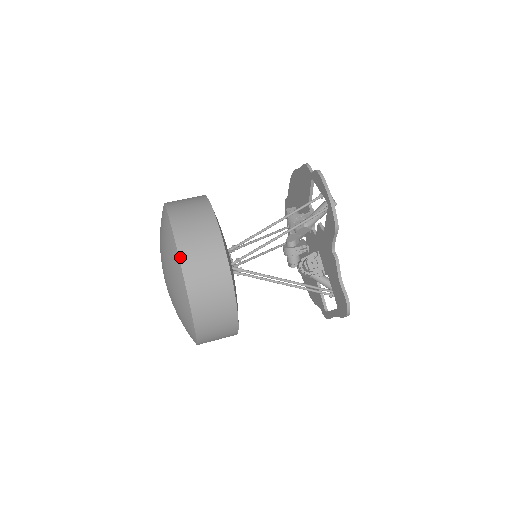
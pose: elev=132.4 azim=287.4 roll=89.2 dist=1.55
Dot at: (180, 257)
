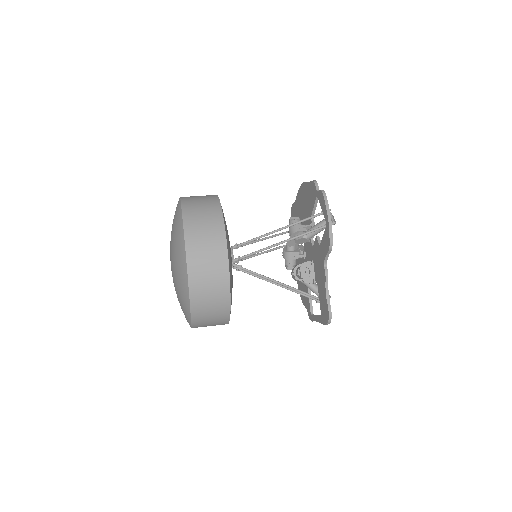
Dot at: (187, 253)
